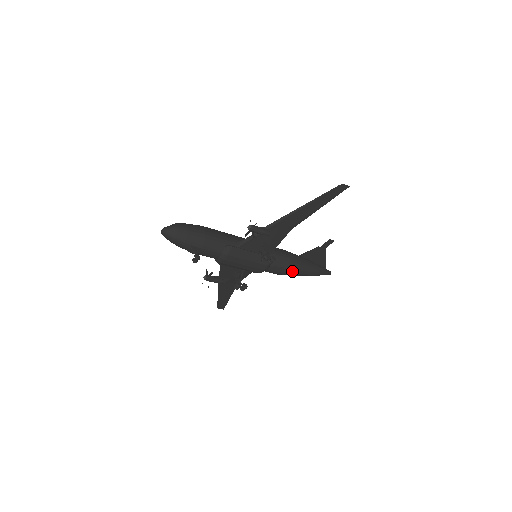
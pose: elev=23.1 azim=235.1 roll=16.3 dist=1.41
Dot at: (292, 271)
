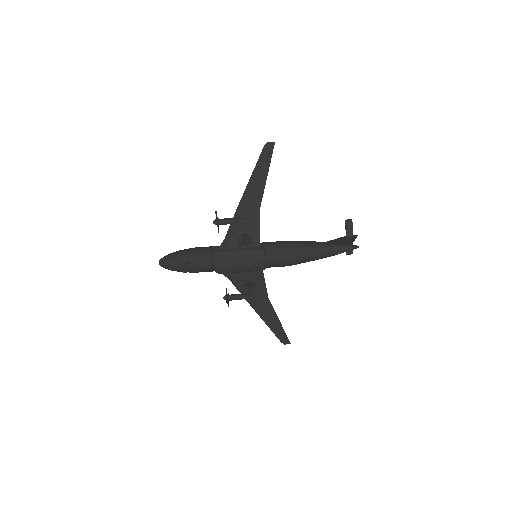
Dot at: (296, 254)
